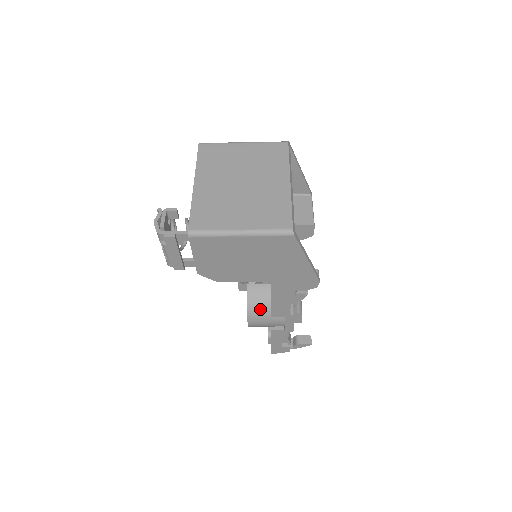
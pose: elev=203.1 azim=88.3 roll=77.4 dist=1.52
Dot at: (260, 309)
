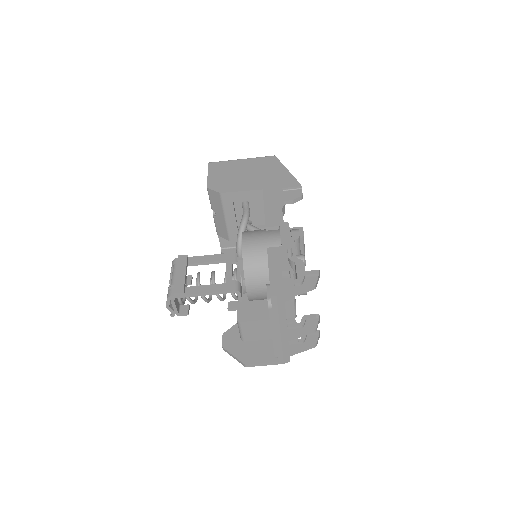
Dot at: (255, 231)
